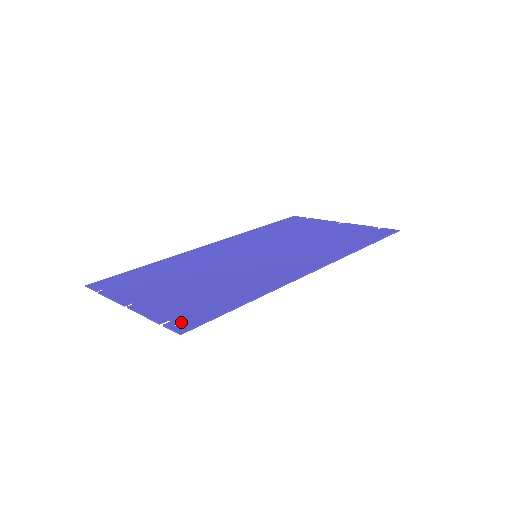
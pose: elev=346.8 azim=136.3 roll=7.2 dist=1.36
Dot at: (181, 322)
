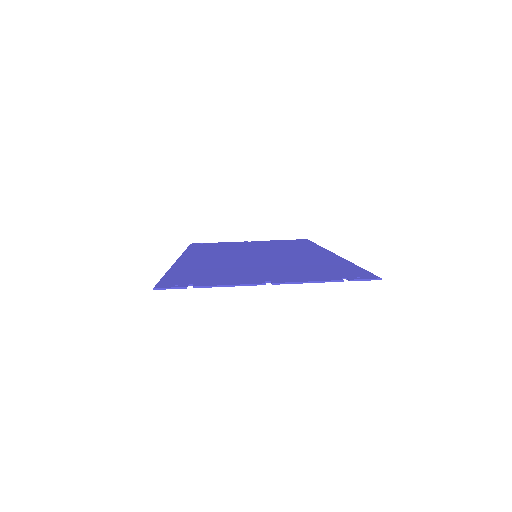
Dot at: (357, 276)
